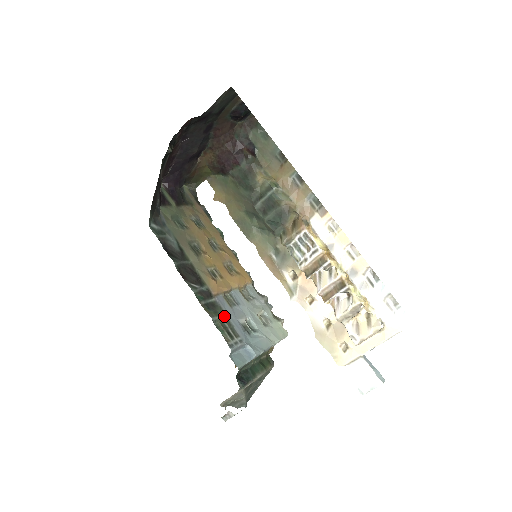
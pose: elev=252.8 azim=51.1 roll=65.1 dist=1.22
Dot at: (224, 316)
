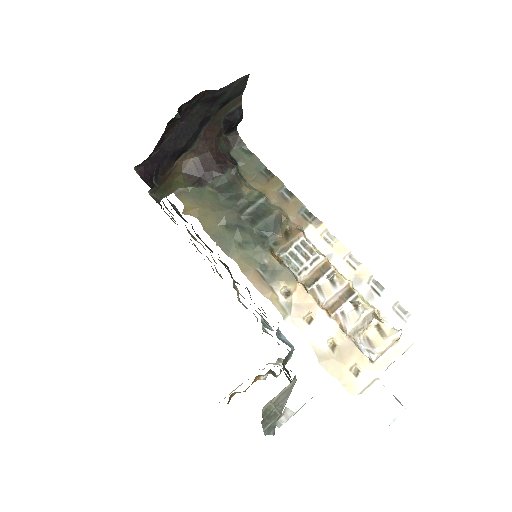
Dot at: occluded
